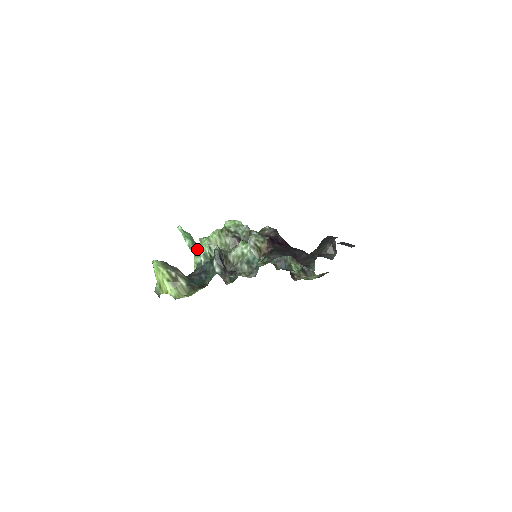
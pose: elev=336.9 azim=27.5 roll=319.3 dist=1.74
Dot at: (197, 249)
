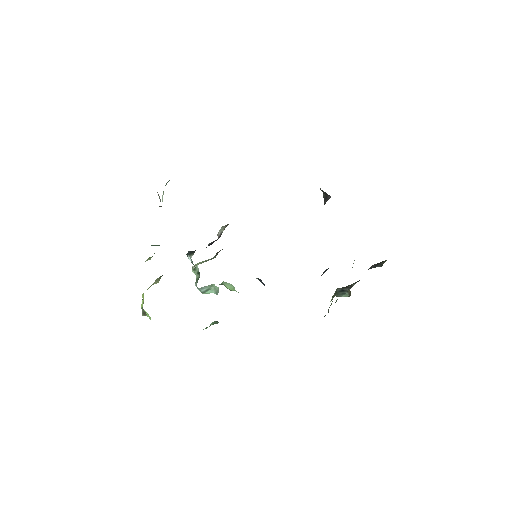
Dot at: occluded
